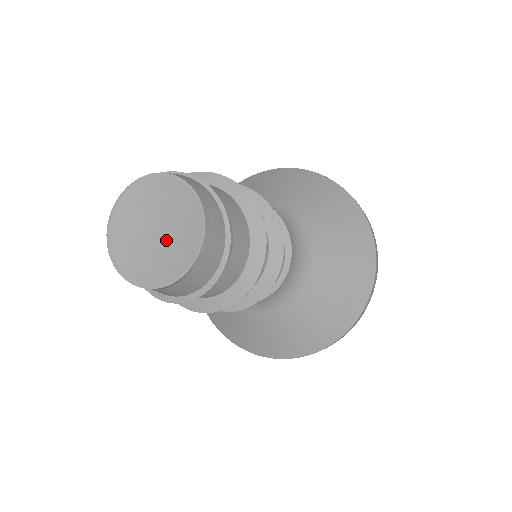
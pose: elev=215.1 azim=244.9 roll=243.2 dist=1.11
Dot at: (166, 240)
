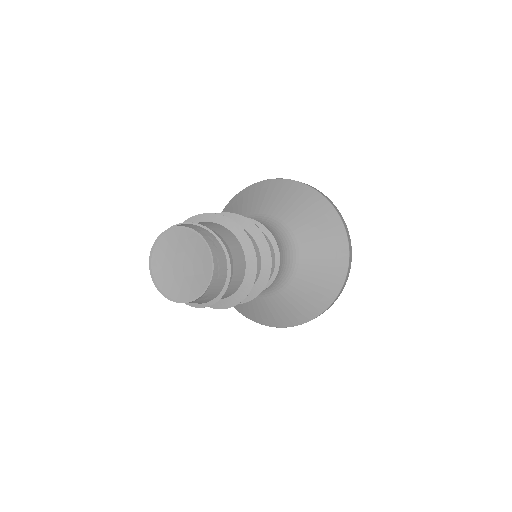
Dot at: (188, 272)
